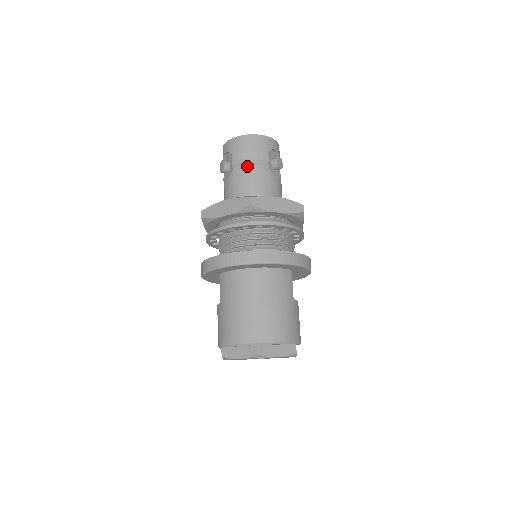
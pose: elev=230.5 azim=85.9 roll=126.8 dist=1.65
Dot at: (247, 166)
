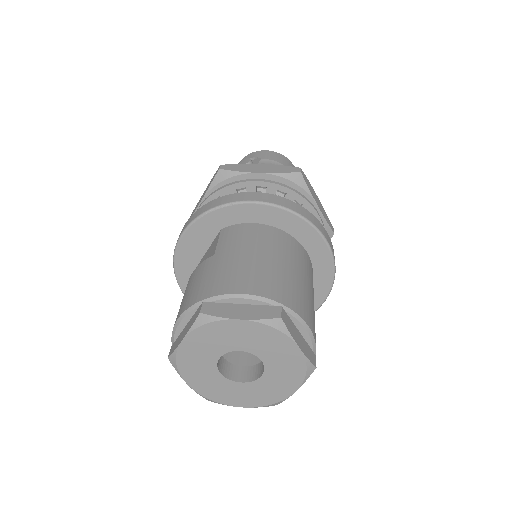
Dot at: occluded
